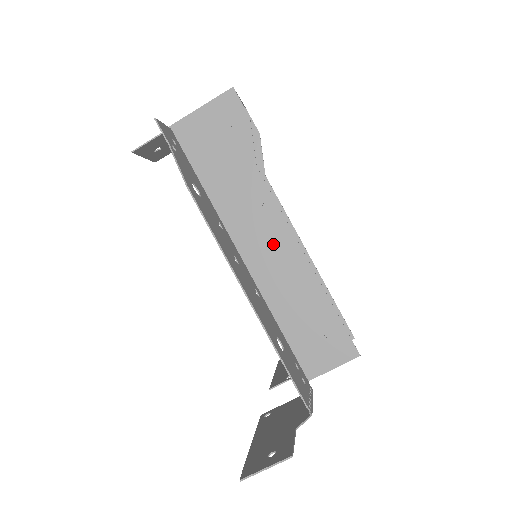
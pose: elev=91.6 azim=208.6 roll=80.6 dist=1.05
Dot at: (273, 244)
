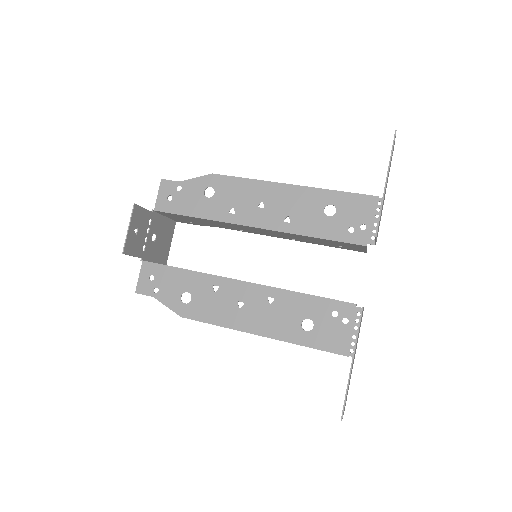
Dot at: (265, 232)
